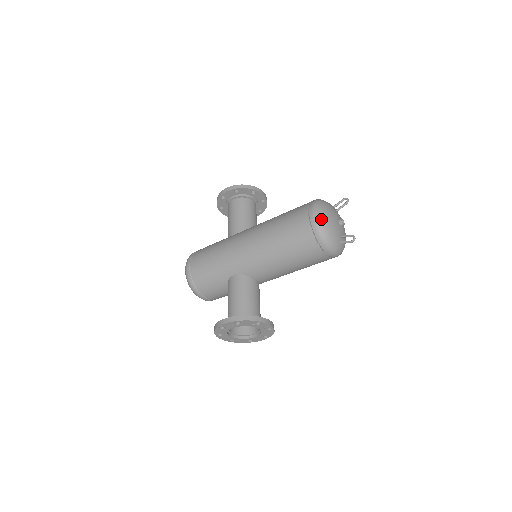
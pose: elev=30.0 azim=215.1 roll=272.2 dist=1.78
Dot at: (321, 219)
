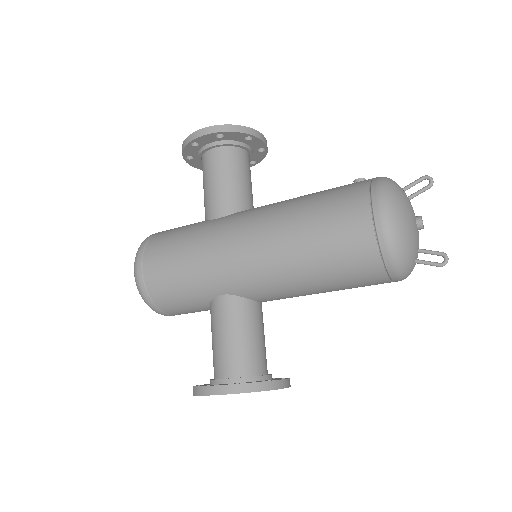
Dot at: (396, 227)
